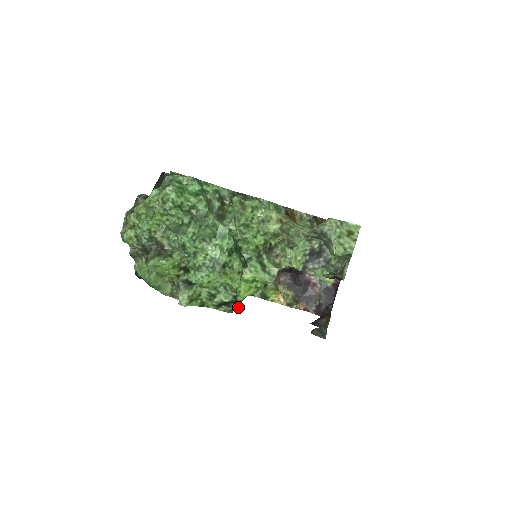
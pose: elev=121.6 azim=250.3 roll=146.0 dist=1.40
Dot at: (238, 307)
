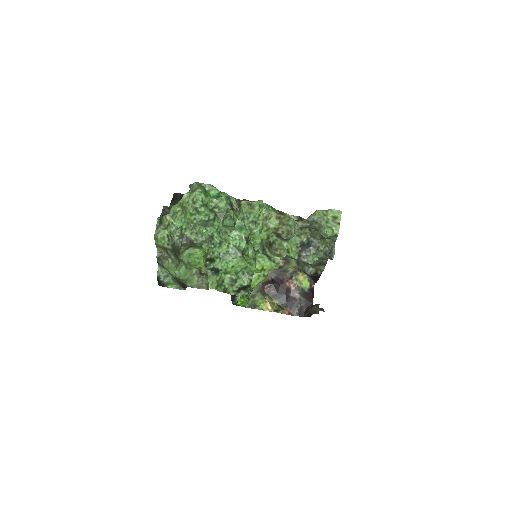
Dot at: occluded
